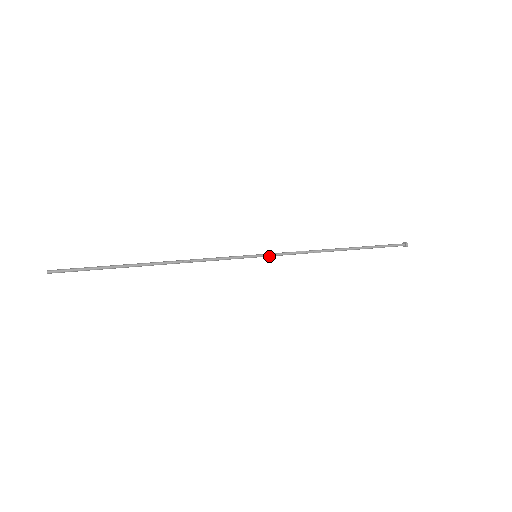
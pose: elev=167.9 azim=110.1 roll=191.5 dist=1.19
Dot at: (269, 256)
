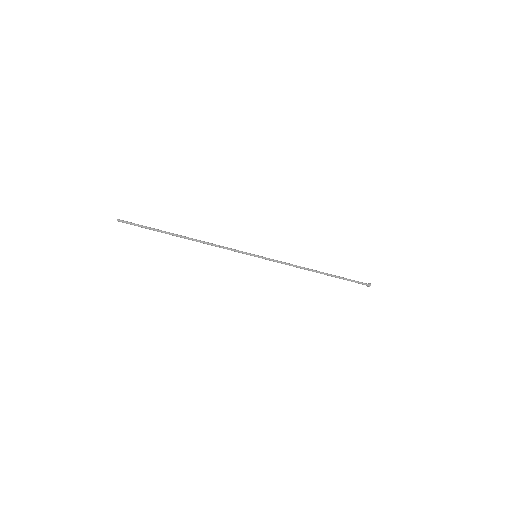
Dot at: (265, 258)
